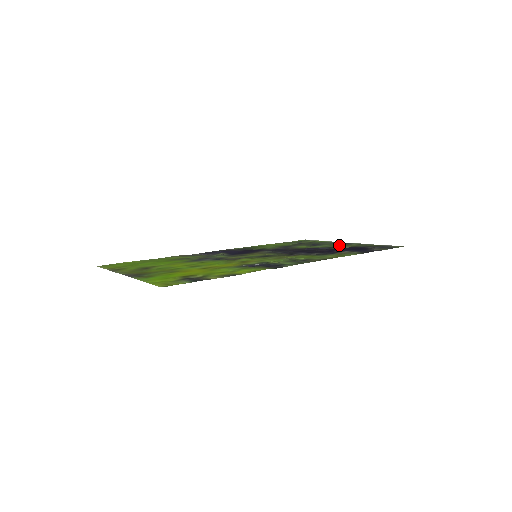
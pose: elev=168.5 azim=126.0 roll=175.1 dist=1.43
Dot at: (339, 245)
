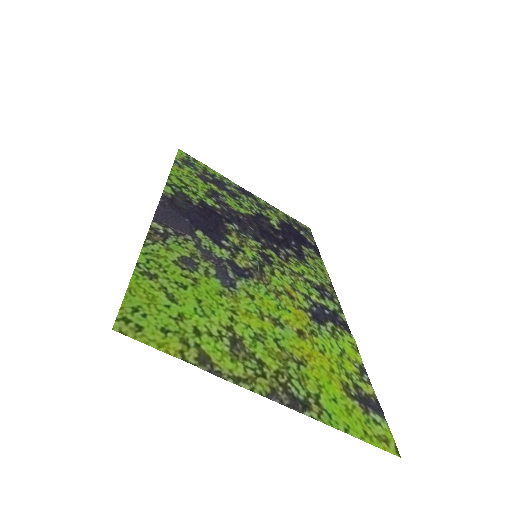
Dot at: (260, 207)
